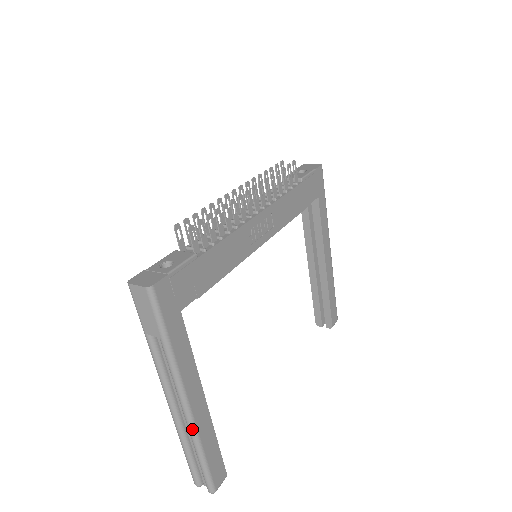
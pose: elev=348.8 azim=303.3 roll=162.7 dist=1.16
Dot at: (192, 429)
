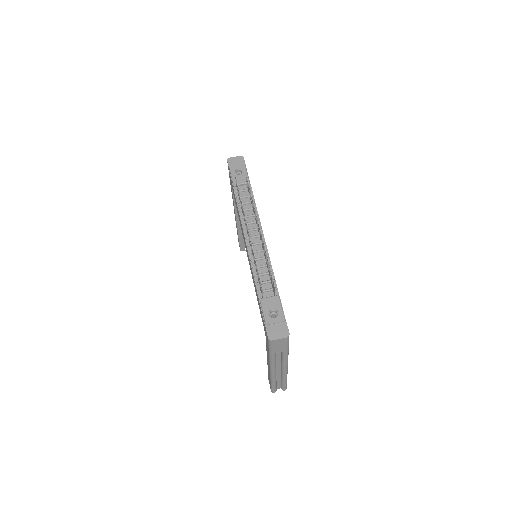
Dot at: (286, 374)
